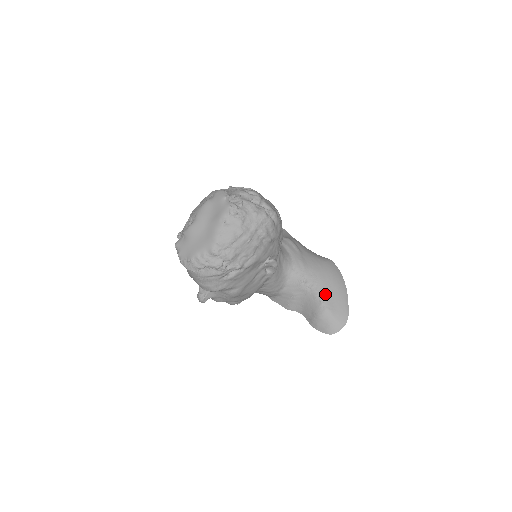
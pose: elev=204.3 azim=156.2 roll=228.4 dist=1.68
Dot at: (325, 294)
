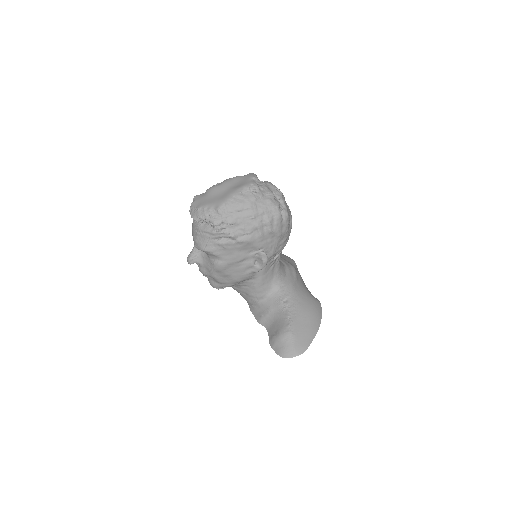
Dot at: (296, 320)
